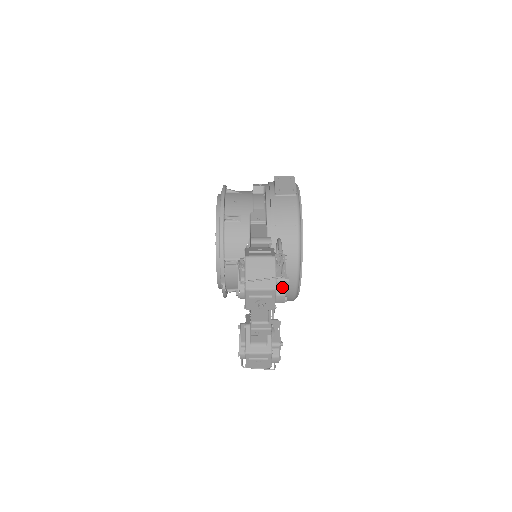
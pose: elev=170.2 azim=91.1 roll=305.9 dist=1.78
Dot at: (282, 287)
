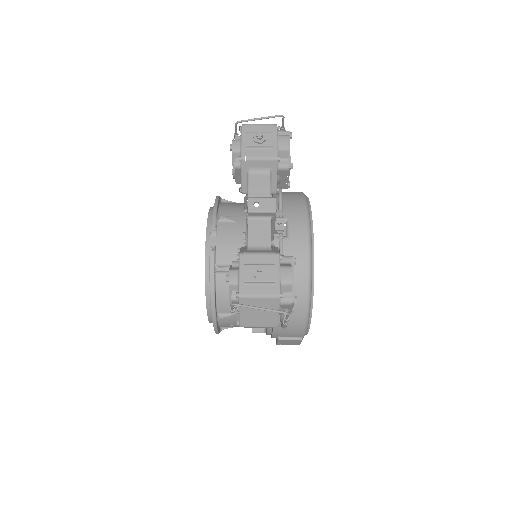
Dot at: occluded
